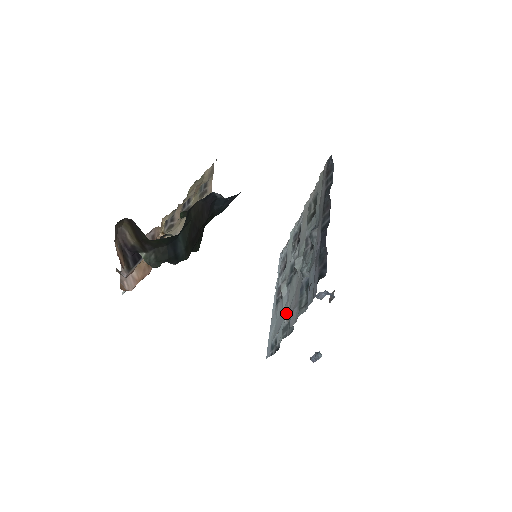
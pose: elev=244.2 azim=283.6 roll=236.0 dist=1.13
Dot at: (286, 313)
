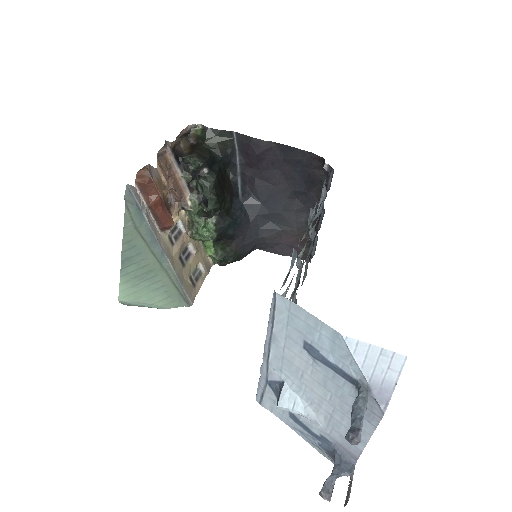
Dot at: occluded
